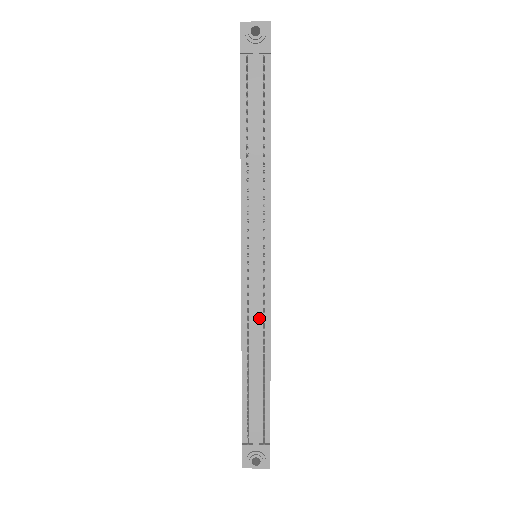
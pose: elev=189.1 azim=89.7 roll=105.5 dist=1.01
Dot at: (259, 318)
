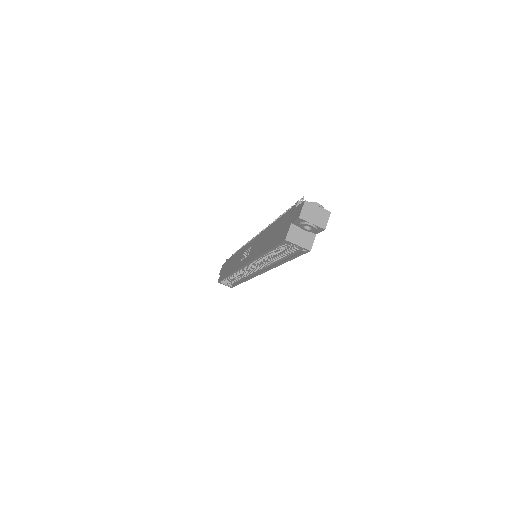
Dot at: occluded
